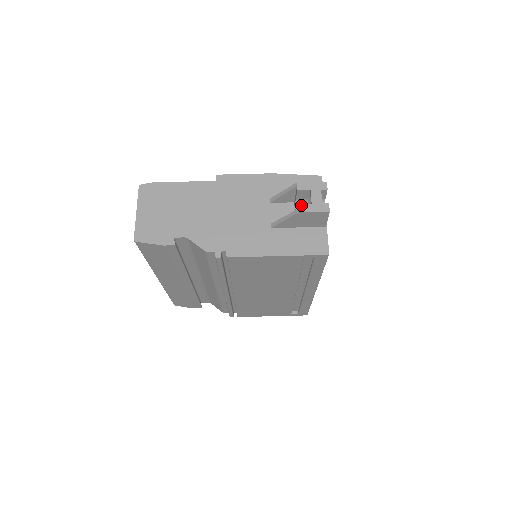
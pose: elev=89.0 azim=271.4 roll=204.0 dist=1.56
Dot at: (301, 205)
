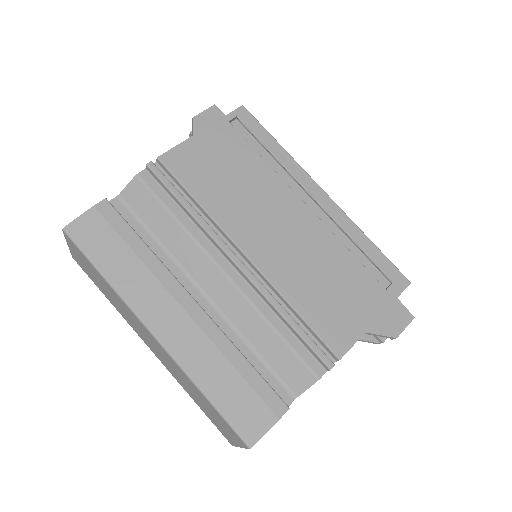
Dot at: occluded
